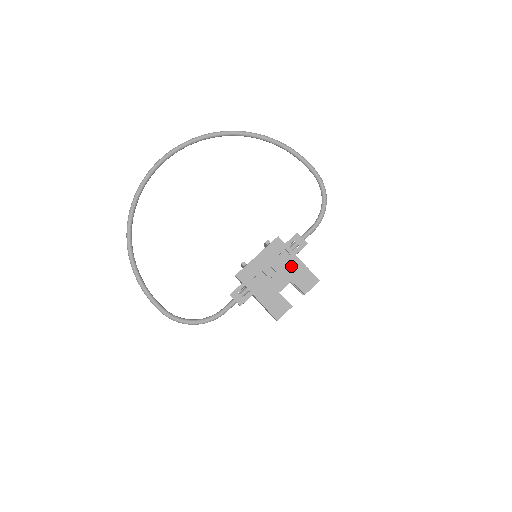
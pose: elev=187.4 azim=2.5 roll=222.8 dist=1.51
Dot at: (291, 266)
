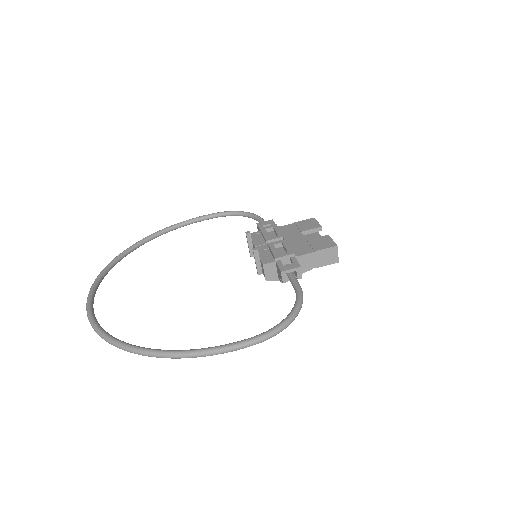
Dot at: (285, 231)
